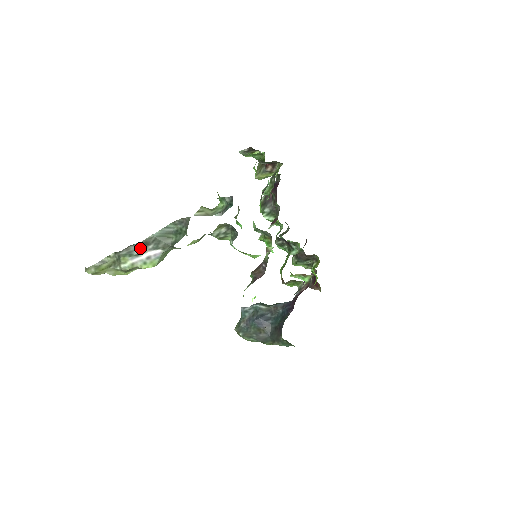
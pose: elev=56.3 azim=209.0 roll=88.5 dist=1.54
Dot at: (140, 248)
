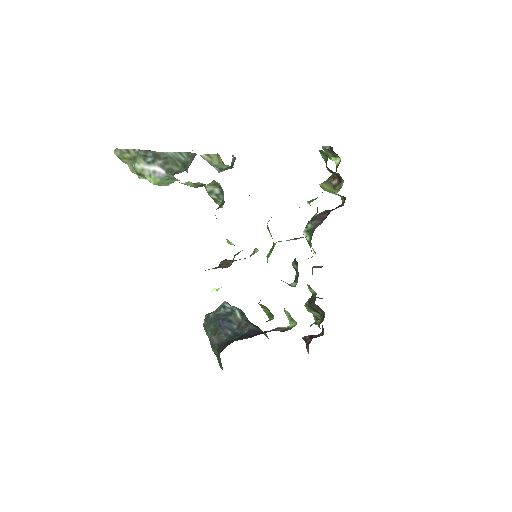
Dot at: (154, 158)
